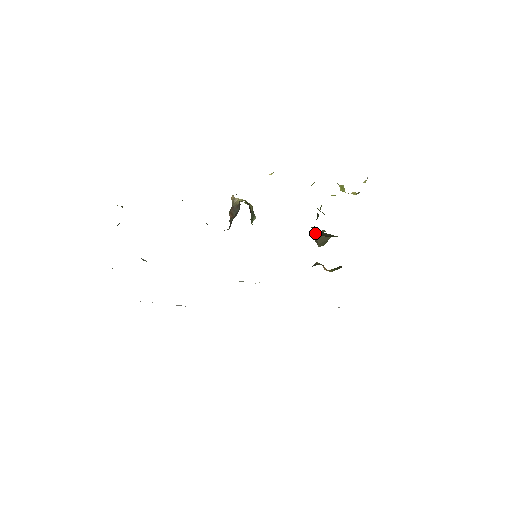
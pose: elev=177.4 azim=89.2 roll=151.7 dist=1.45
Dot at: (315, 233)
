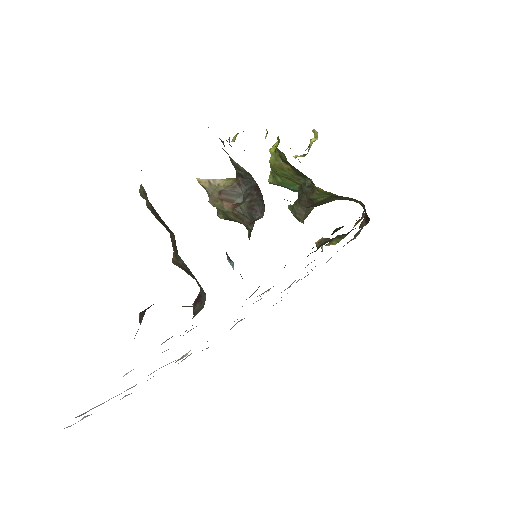
Dot at: (302, 206)
